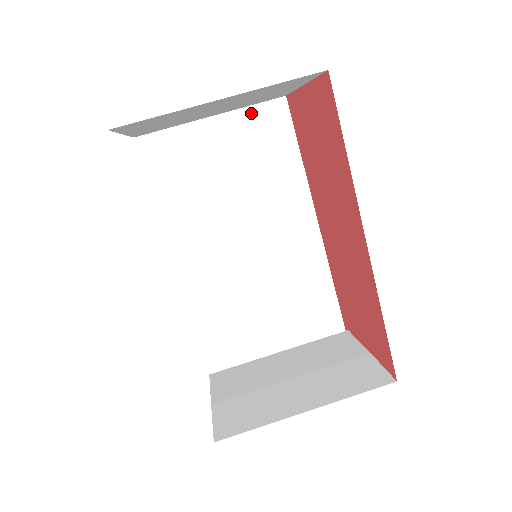
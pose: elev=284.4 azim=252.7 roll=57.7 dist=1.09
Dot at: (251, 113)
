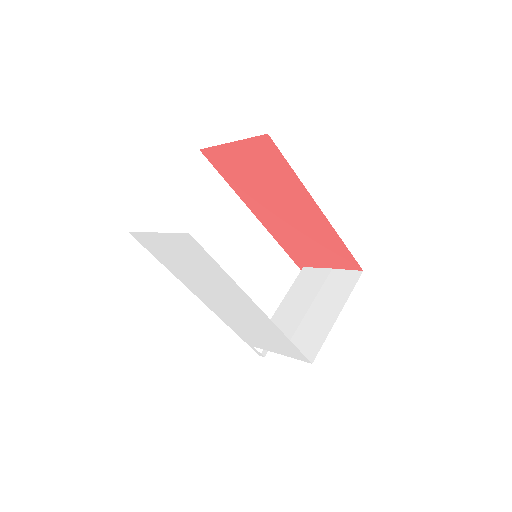
Dot at: (186, 172)
